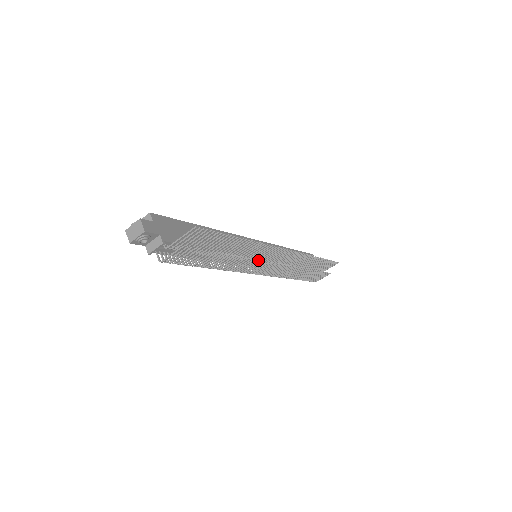
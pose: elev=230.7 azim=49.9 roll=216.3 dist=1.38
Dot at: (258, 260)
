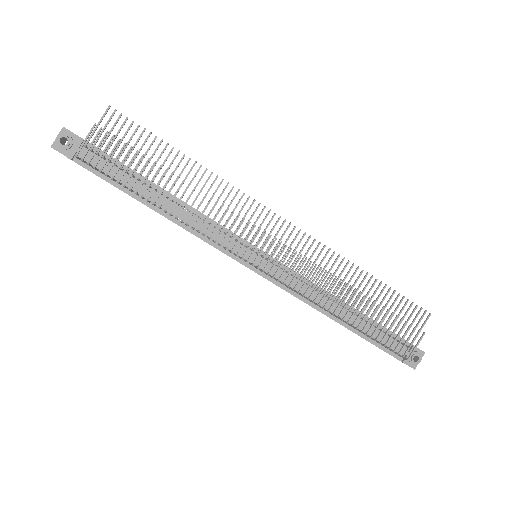
Dot at: (232, 213)
